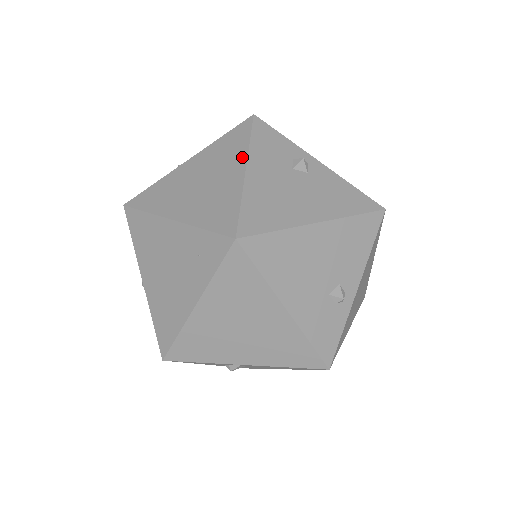
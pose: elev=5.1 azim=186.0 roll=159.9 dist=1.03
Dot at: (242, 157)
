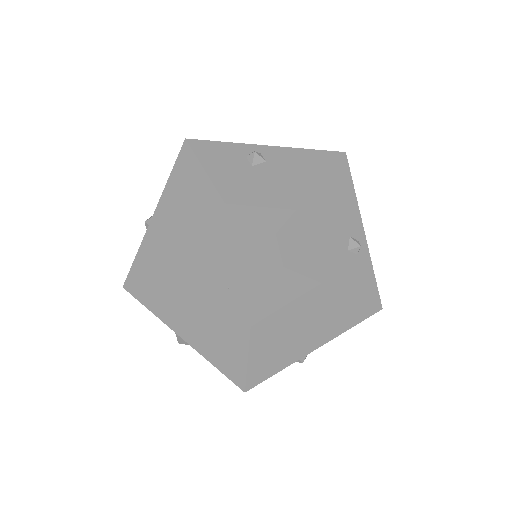
Dot at: (205, 182)
